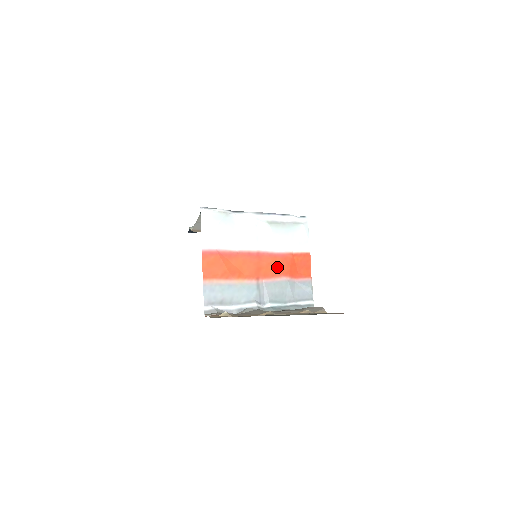
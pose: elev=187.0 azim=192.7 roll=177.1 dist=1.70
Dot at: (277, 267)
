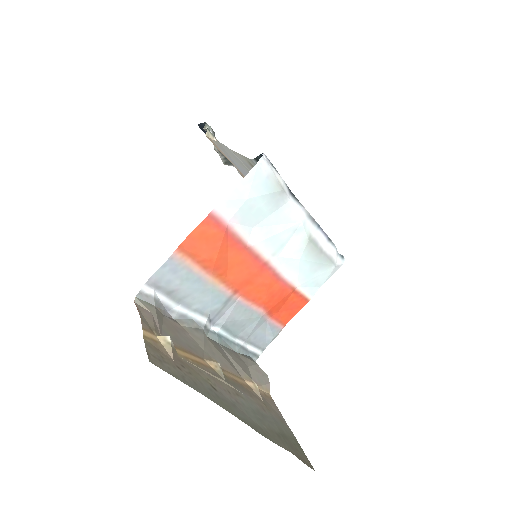
Dot at: (267, 294)
